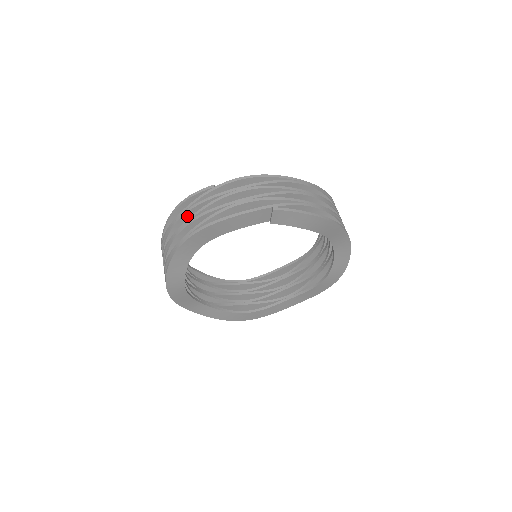
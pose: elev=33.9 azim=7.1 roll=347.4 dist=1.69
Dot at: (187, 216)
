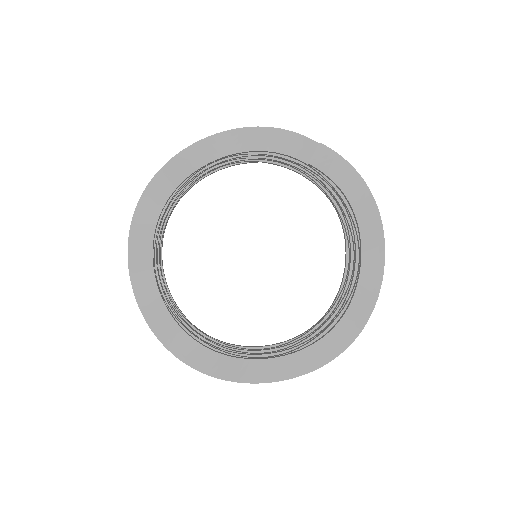
Dot at: occluded
